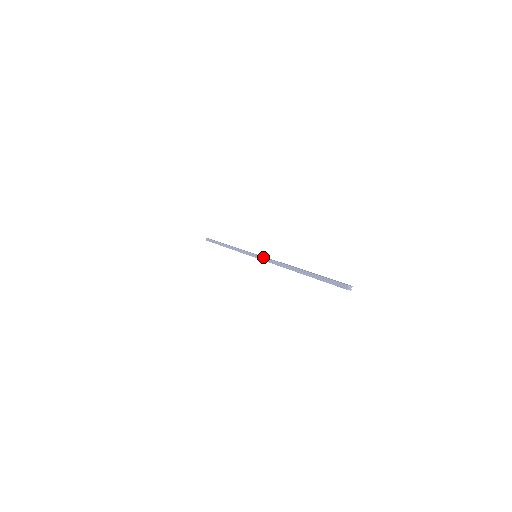
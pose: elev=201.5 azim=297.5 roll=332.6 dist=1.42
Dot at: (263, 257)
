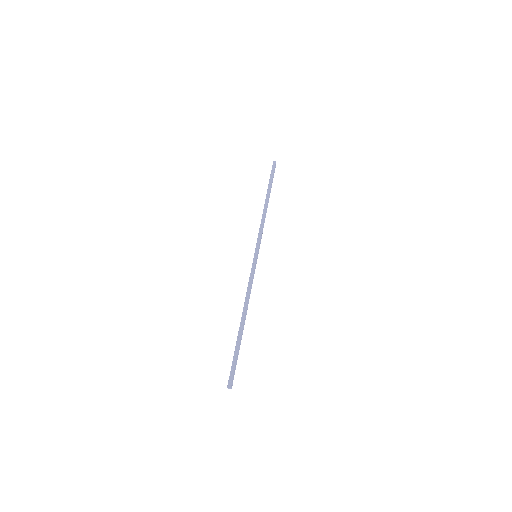
Dot at: occluded
